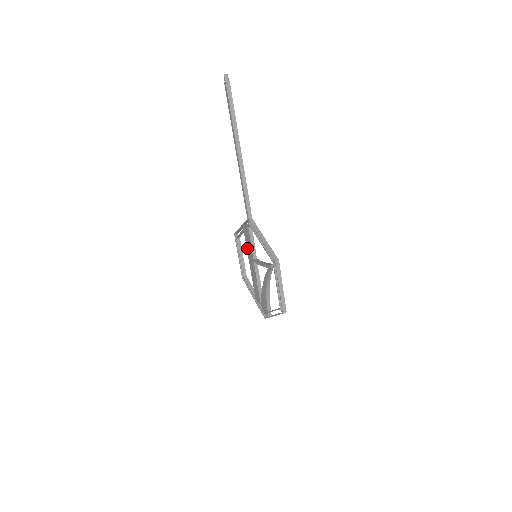
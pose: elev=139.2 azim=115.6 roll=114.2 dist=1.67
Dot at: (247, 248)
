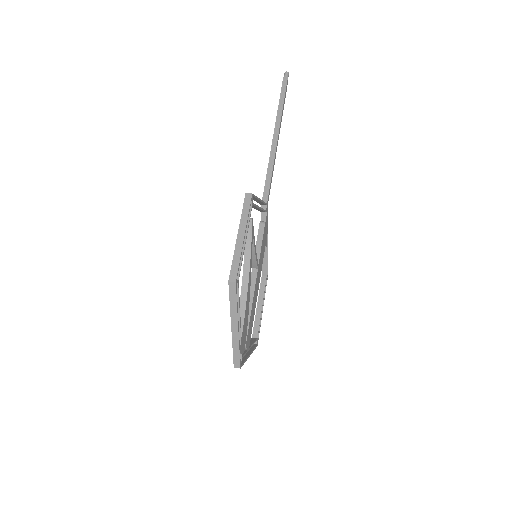
Dot at: occluded
